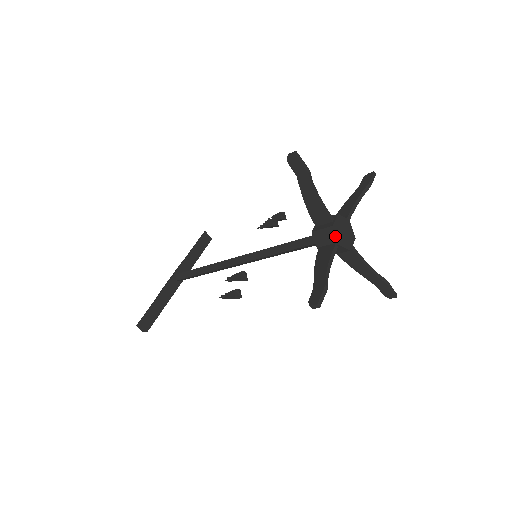
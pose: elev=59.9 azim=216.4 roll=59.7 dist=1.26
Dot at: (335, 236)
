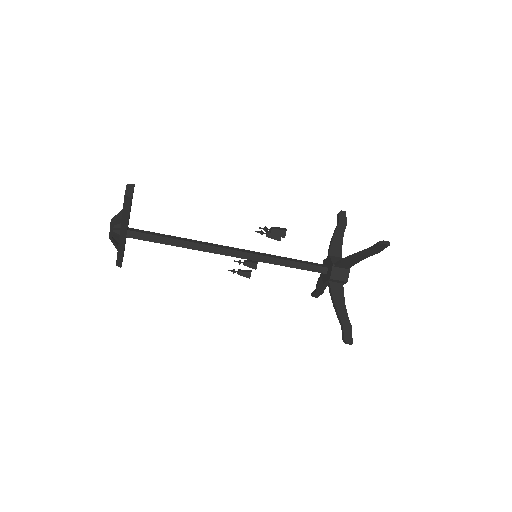
Dot at: occluded
